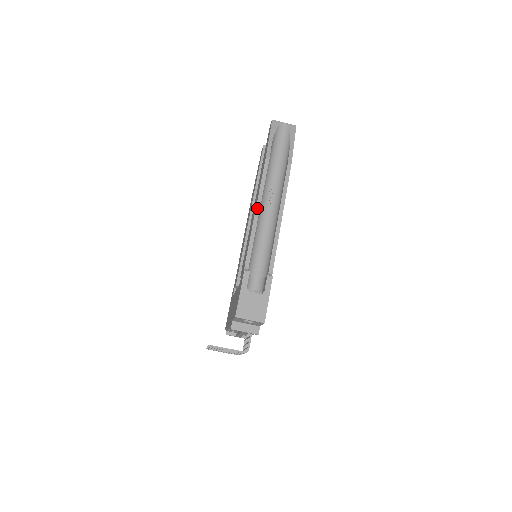
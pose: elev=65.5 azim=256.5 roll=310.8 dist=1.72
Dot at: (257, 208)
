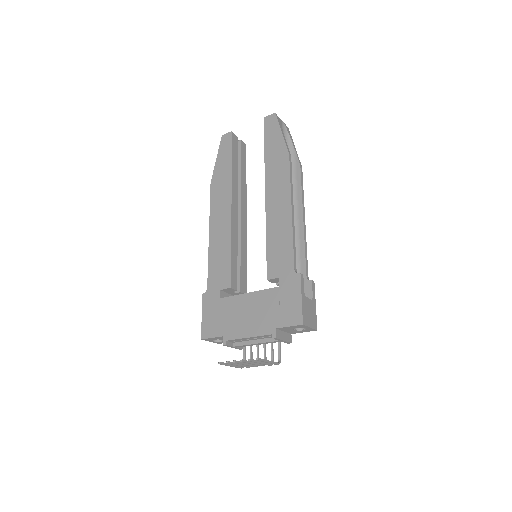
Dot at: (292, 206)
